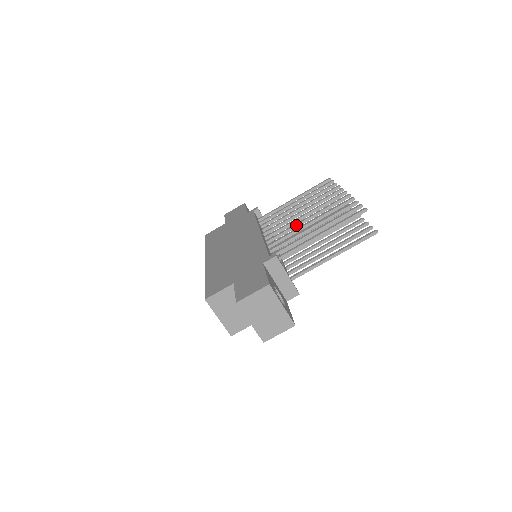
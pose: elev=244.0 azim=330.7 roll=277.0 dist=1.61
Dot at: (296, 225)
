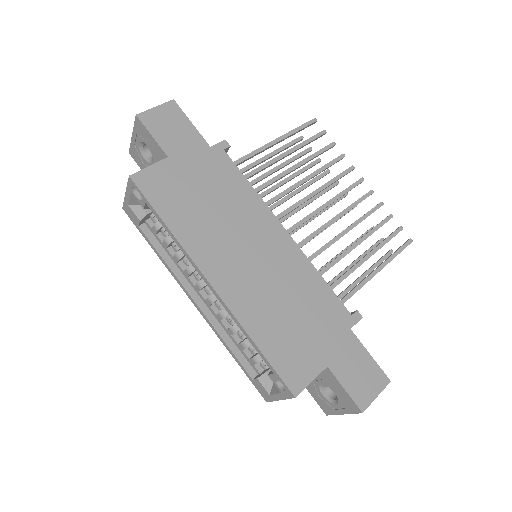
Dot at: occluded
